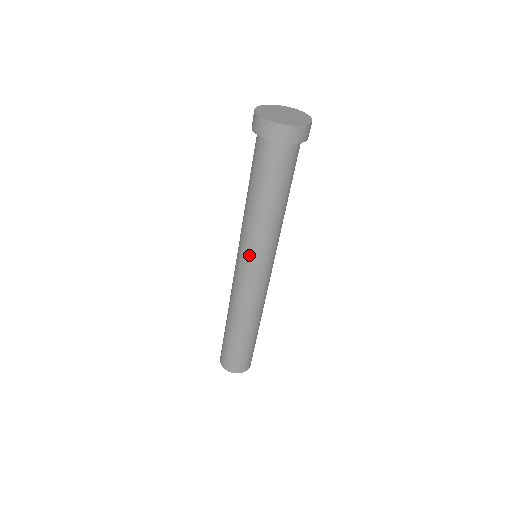
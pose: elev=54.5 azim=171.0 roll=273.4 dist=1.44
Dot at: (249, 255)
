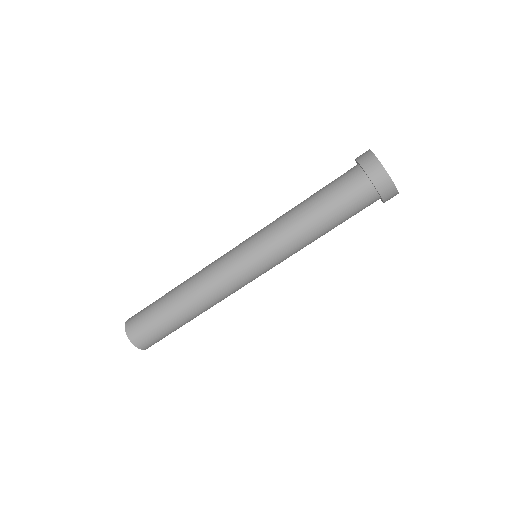
Dot at: (260, 248)
